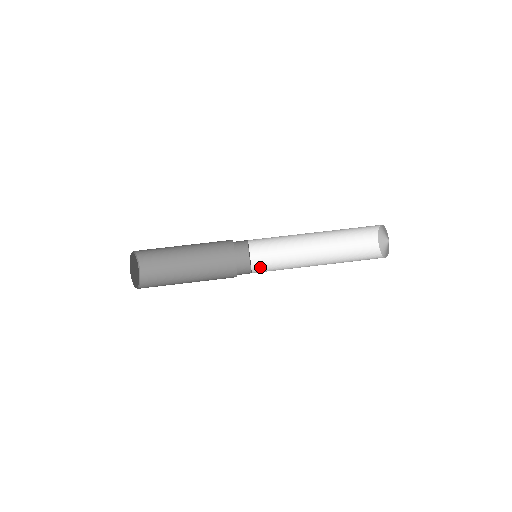
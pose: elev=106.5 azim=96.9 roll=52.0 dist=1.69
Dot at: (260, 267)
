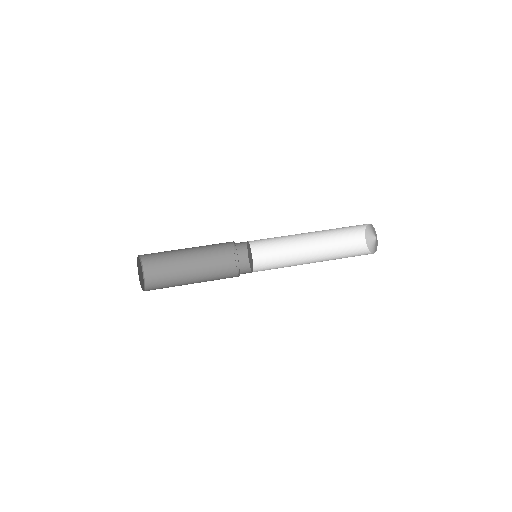
Dot at: occluded
